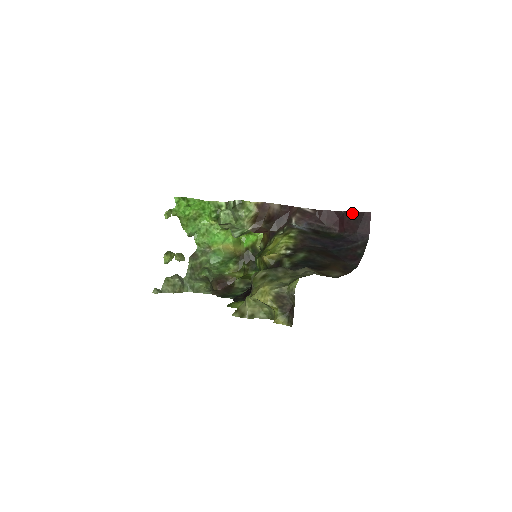
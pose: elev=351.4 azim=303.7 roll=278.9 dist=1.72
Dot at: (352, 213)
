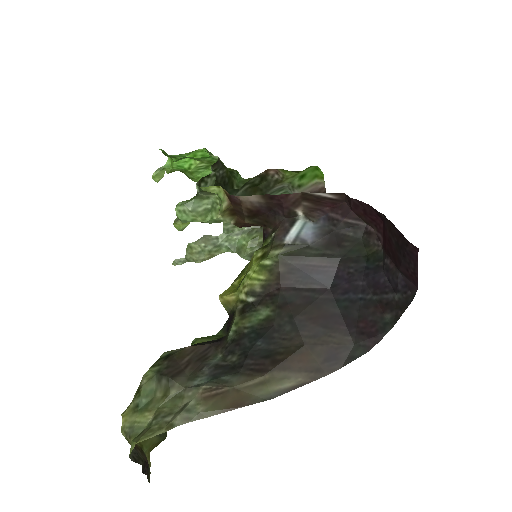
Dot at: (393, 228)
